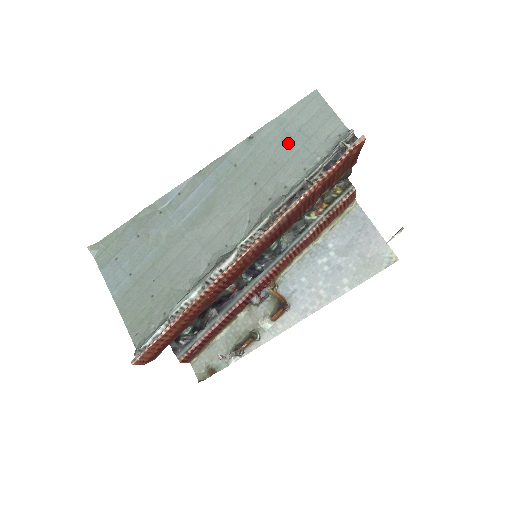
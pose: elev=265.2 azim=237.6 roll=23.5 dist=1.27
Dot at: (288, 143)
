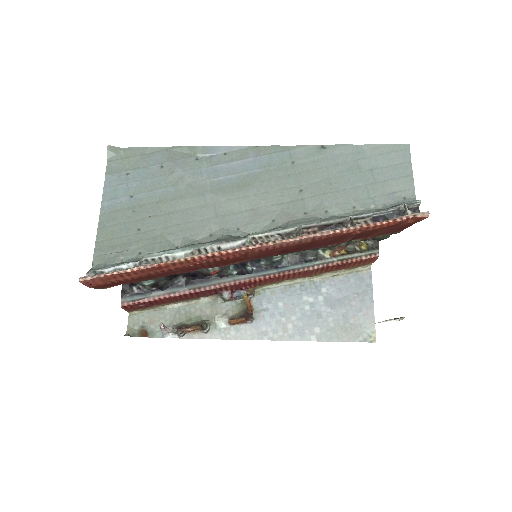
Dot at: (354, 174)
